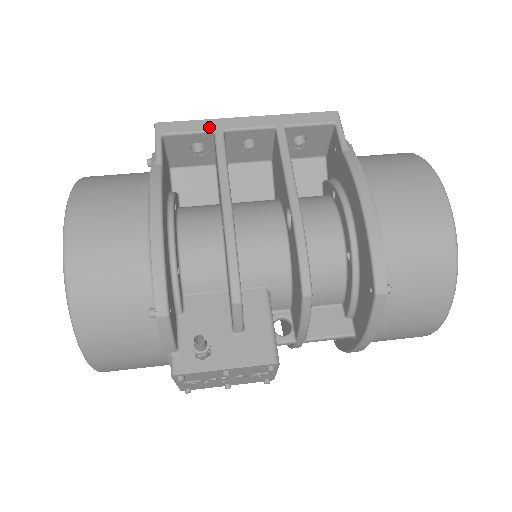
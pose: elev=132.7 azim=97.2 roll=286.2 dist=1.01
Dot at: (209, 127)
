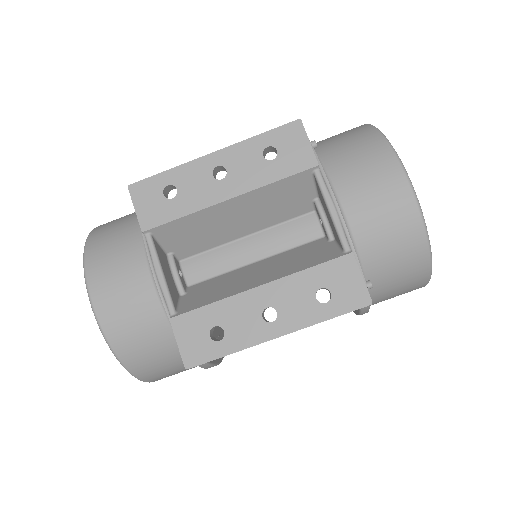
Dot at: occluded
